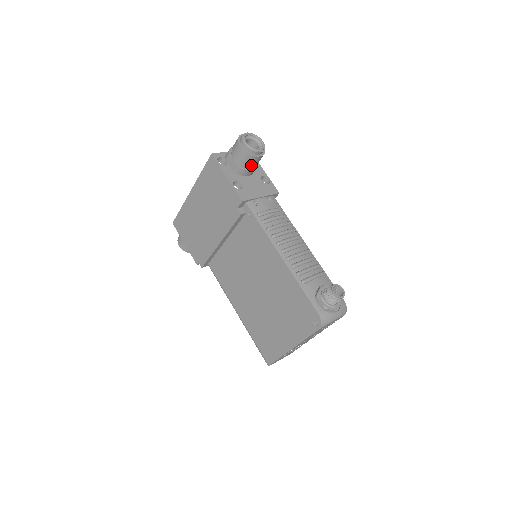
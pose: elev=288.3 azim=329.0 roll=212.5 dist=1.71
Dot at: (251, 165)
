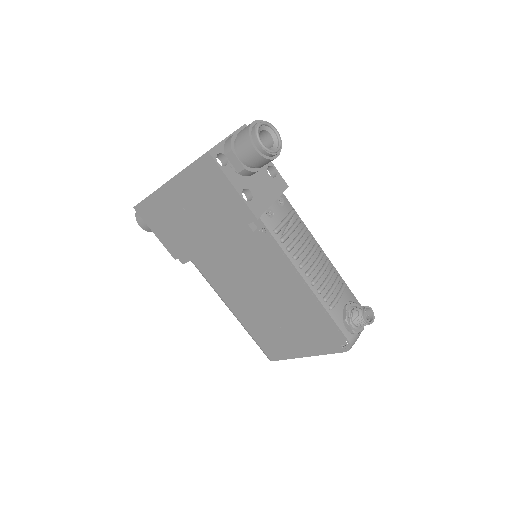
Dot at: (263, 165)
